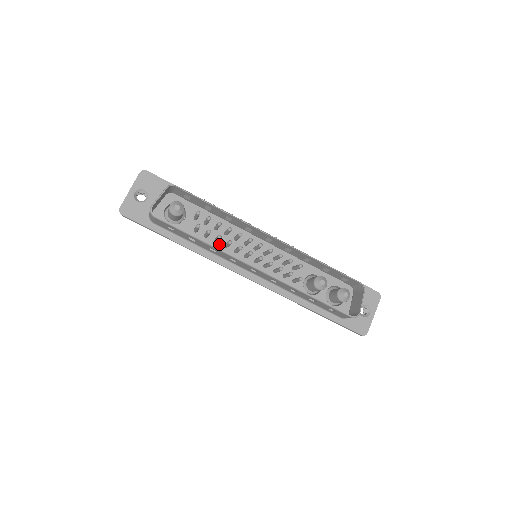
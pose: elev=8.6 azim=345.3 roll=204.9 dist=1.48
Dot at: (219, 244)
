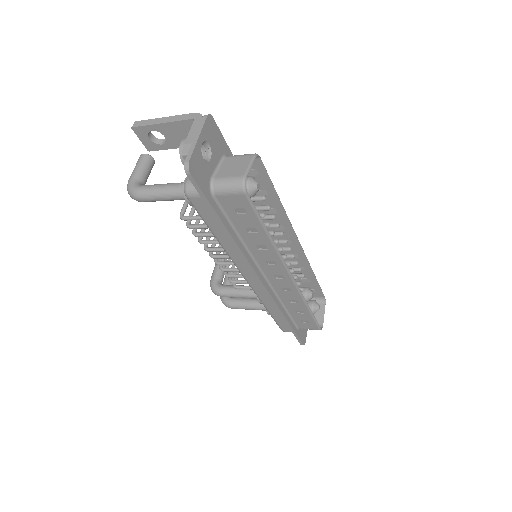
Dot at: occluded
